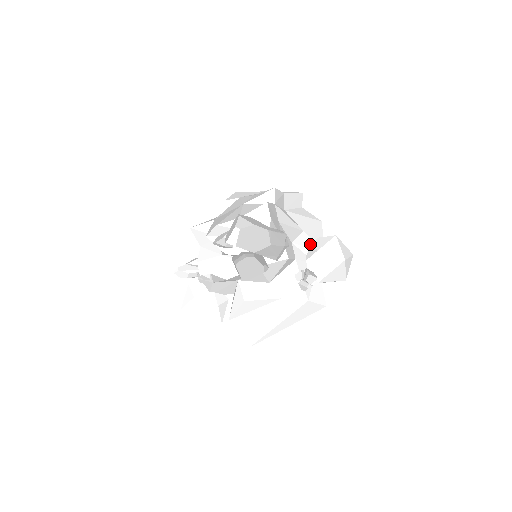
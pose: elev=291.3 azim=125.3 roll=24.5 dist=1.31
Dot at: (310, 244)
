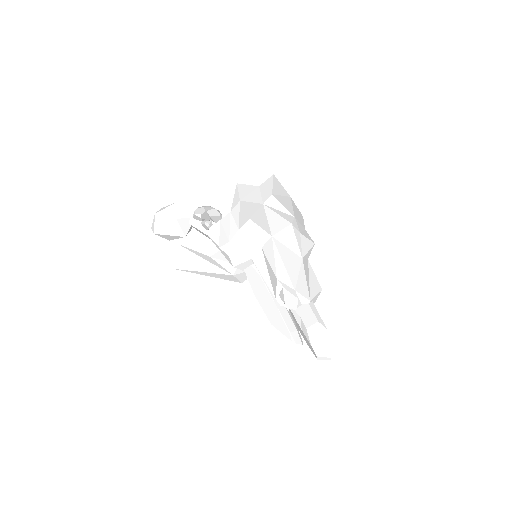
Dot at: occluded
